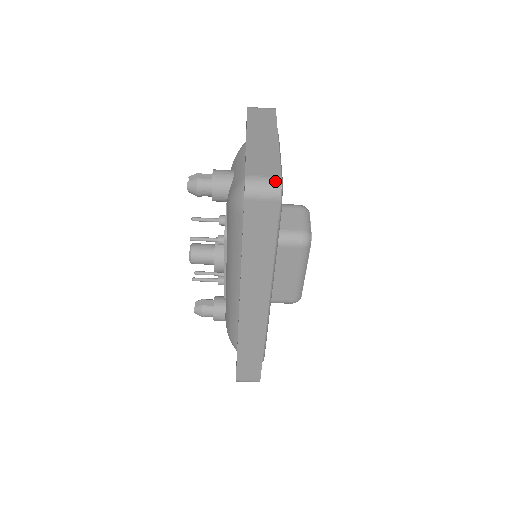
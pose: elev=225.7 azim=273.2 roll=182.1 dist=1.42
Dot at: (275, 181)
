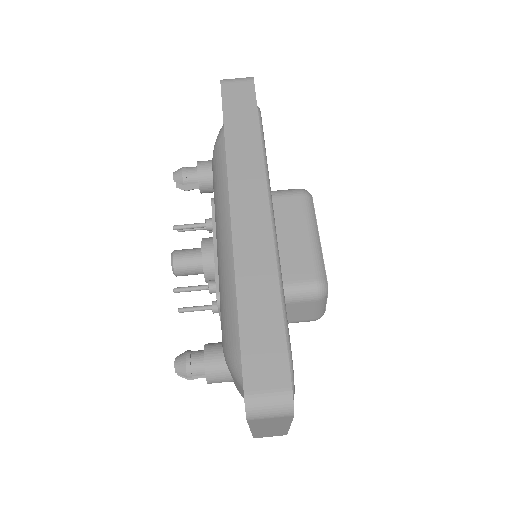
Dot at: occluded
